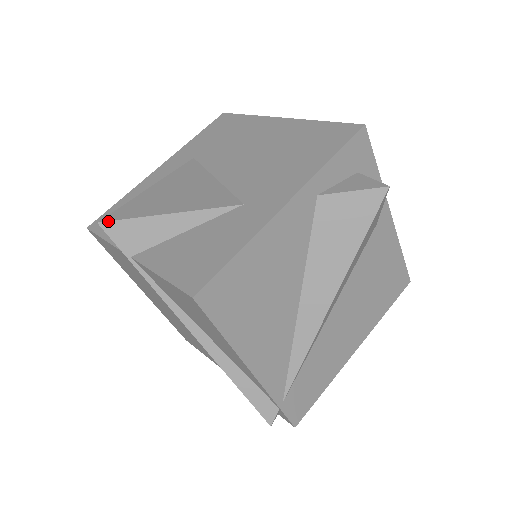
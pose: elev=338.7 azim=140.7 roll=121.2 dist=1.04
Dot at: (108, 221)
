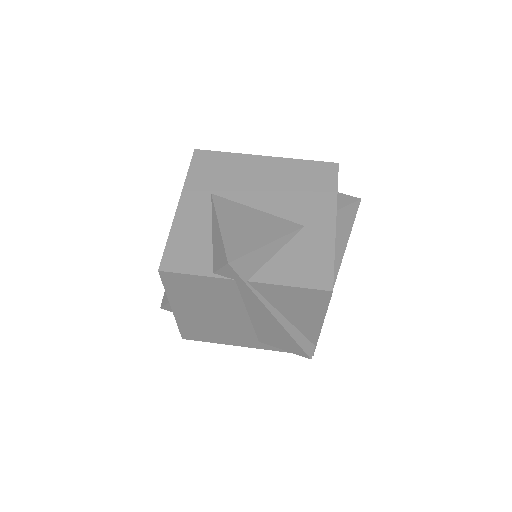
Dot at: (235, 260)
